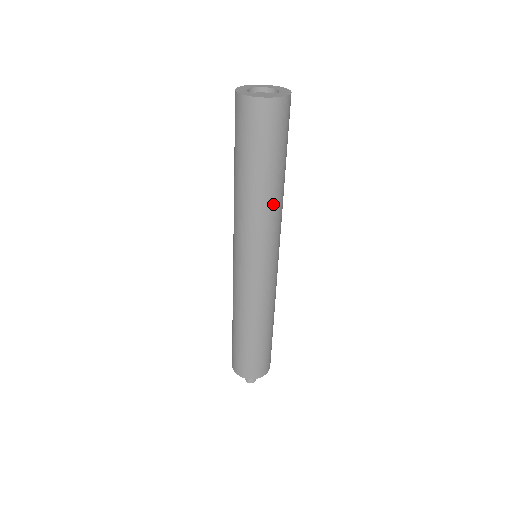
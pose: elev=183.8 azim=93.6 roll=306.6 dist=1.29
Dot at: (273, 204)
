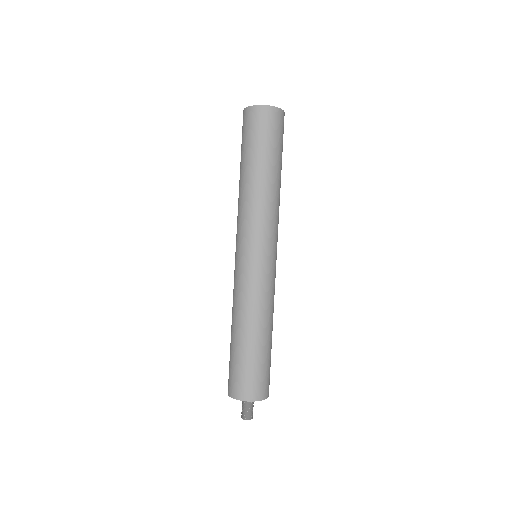
Dot at: (268, 193)
